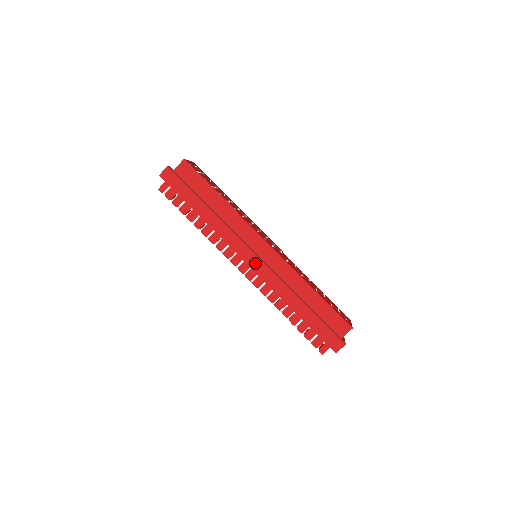
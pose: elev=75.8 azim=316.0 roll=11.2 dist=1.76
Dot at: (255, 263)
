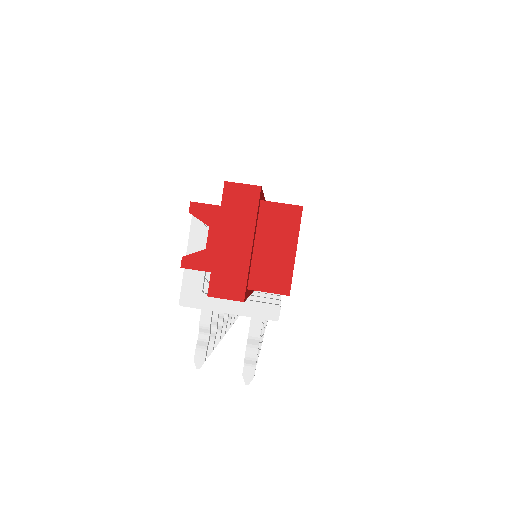
Dot at: occluded
